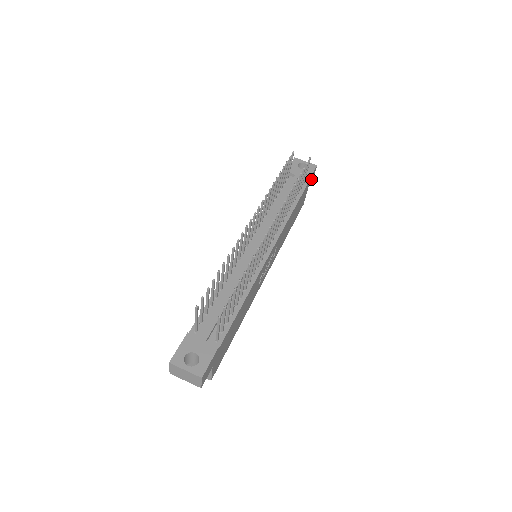
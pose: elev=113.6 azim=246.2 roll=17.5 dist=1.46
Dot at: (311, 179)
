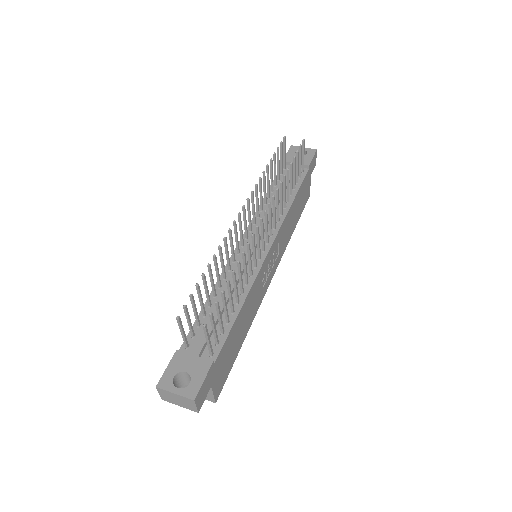
Dot at: (312, 165)
